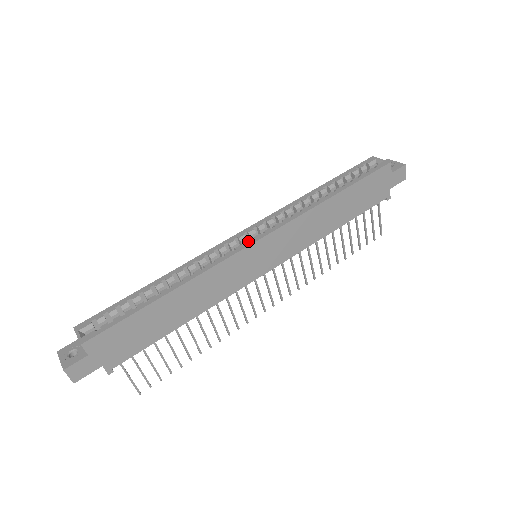
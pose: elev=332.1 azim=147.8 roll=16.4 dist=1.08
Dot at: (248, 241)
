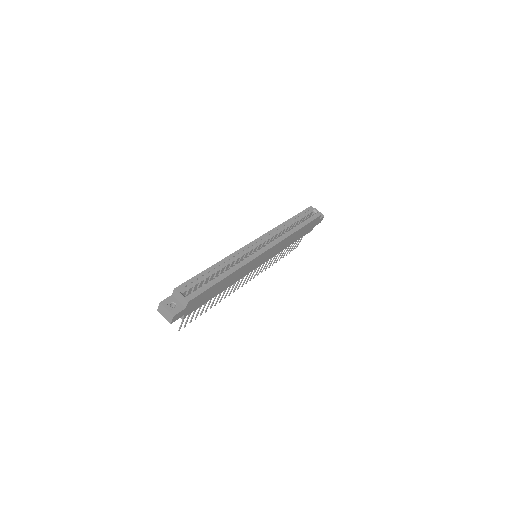
Dot at: (262, 249)
